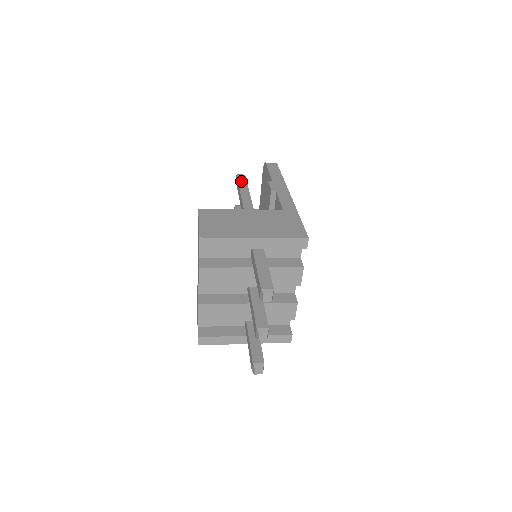
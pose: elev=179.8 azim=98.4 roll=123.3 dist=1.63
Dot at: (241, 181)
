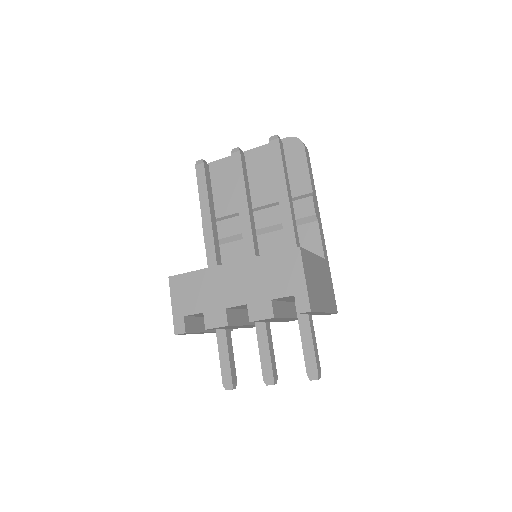
Dot at: (283, 157)
